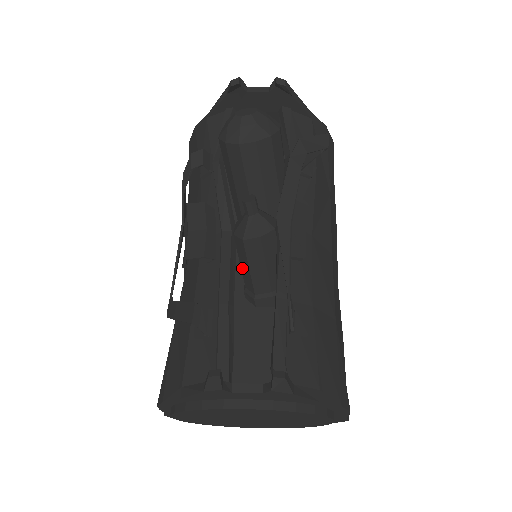
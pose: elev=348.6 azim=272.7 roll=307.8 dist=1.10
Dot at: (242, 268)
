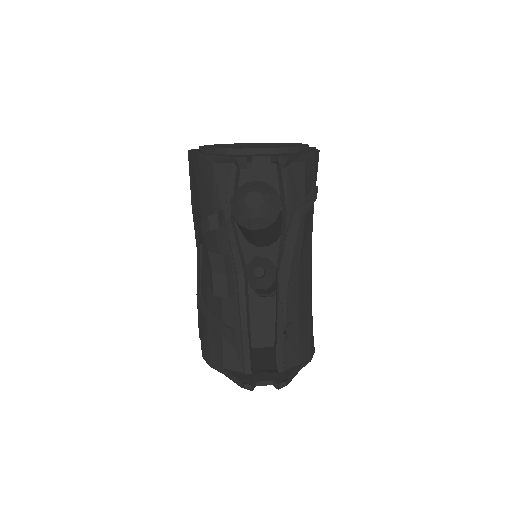
Dot at: occluded
